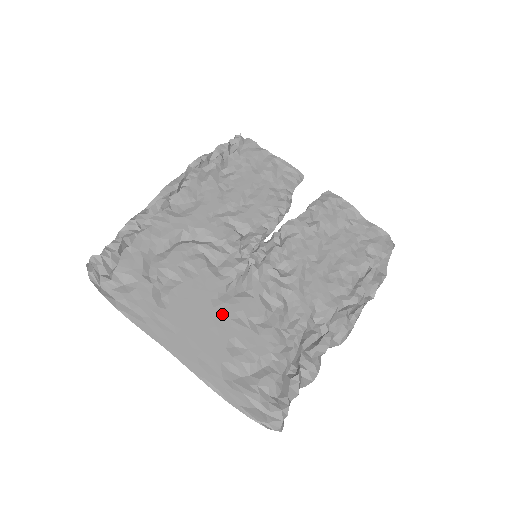
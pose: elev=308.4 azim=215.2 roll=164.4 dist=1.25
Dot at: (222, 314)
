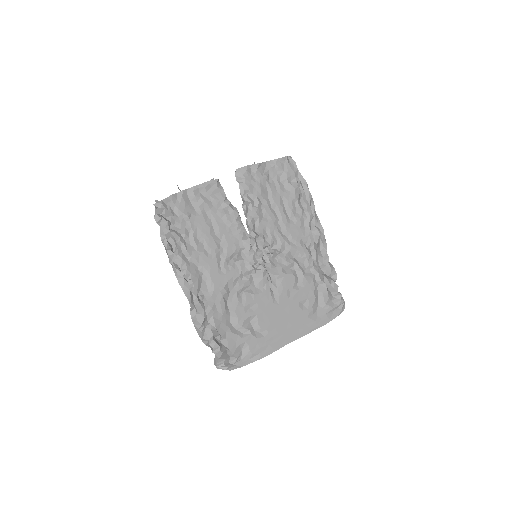
Dot at: (285, 302)
